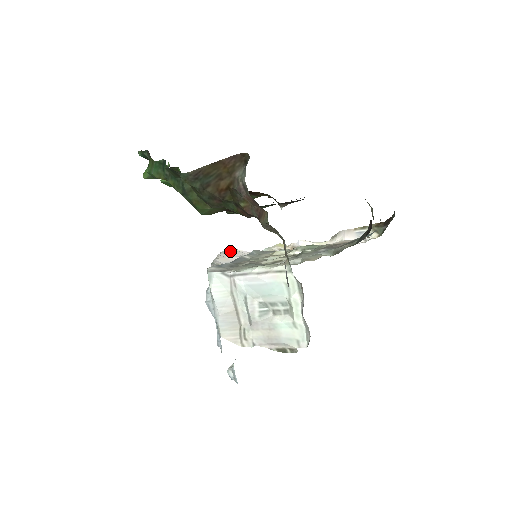
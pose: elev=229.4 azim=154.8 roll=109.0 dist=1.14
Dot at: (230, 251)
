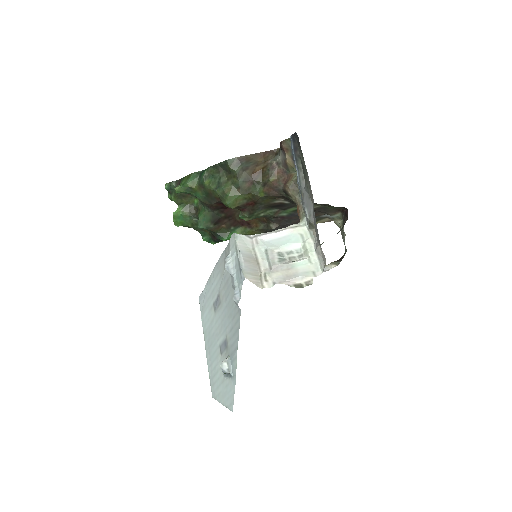
Dot at: occluded
